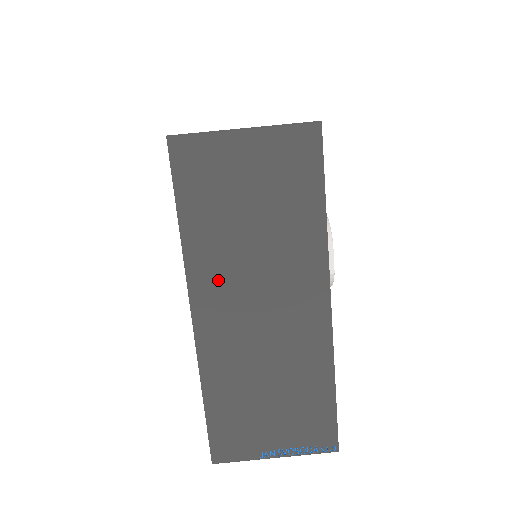
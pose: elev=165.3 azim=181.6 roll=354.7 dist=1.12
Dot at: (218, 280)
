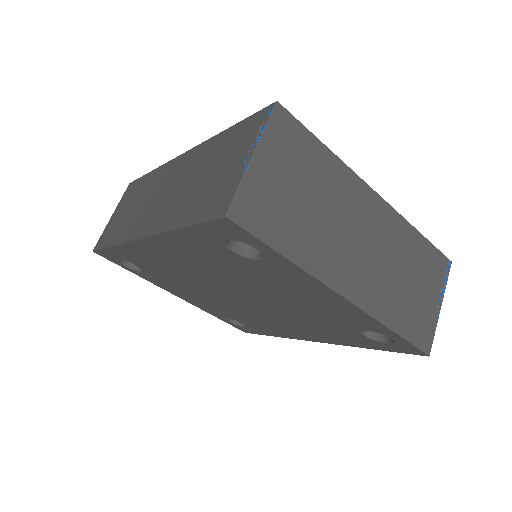
Dot at: (333, 259)
